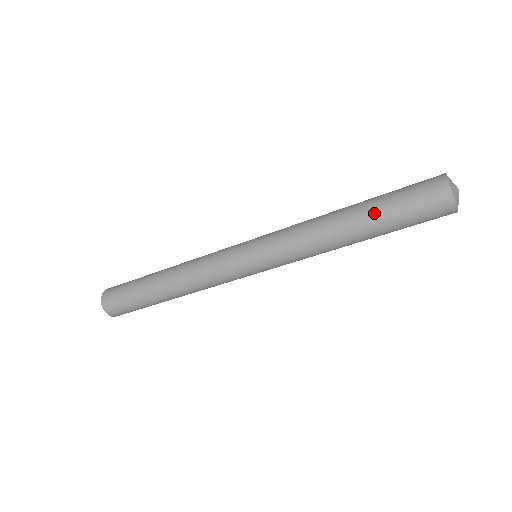
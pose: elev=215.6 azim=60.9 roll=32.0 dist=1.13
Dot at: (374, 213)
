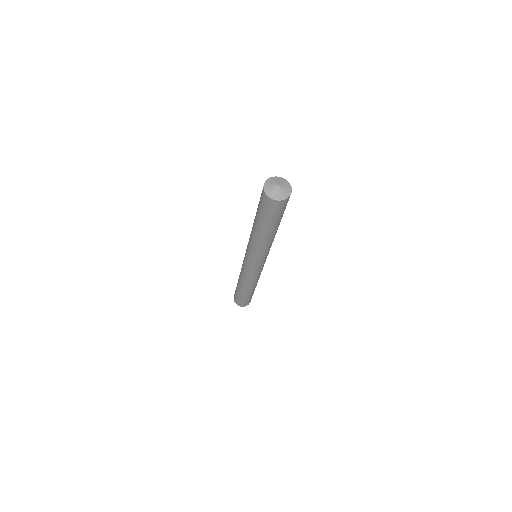
Dot at: (266, 226)
